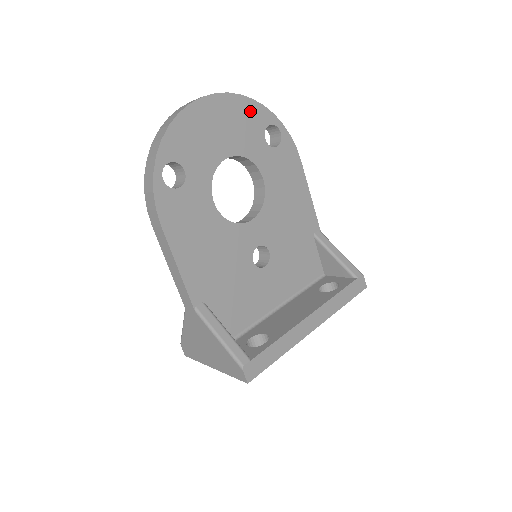
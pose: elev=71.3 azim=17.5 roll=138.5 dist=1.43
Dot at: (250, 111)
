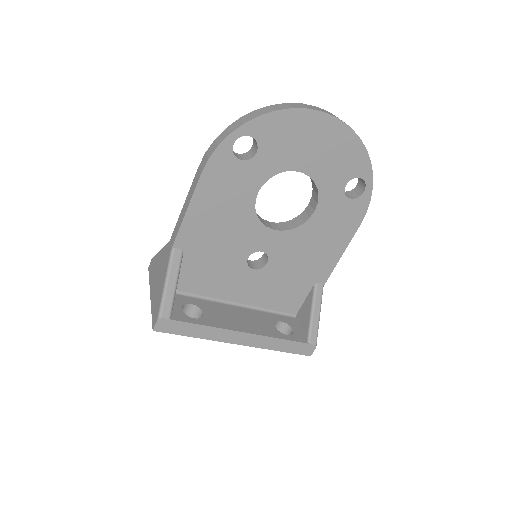
Dot at: (354, 155)
